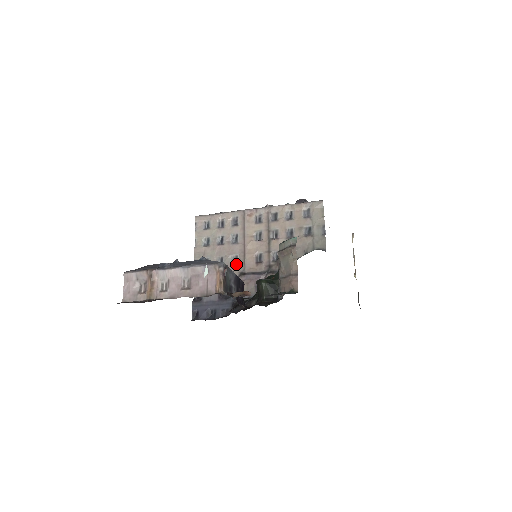
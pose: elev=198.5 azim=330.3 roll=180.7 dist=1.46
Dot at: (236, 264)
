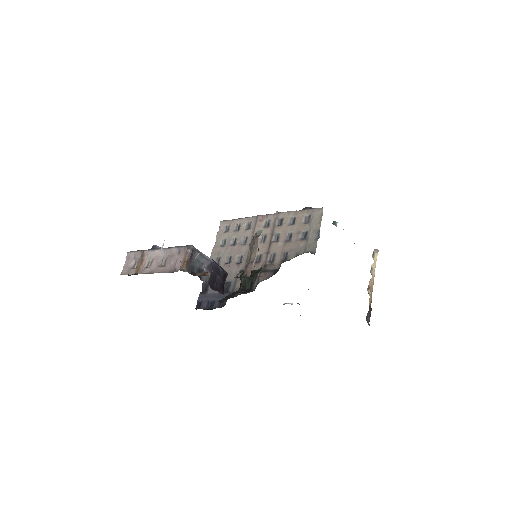
Dot at: (240, 263)
